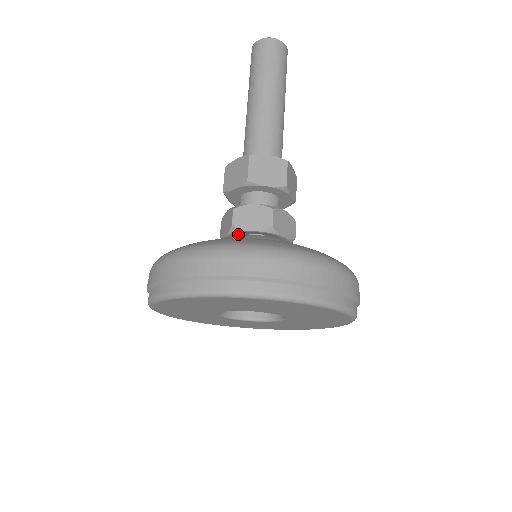
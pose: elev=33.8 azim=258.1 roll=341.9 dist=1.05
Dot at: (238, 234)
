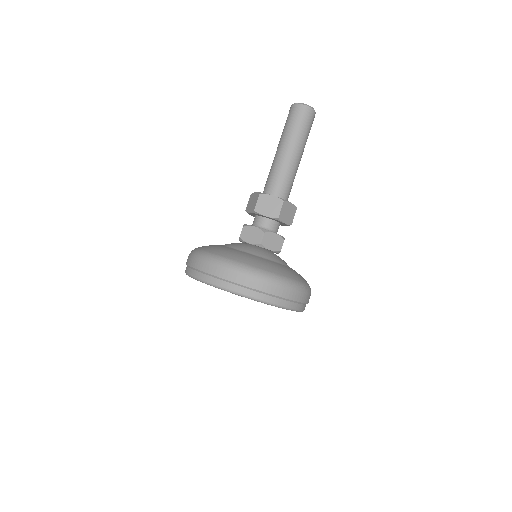
Dot at: occluded
